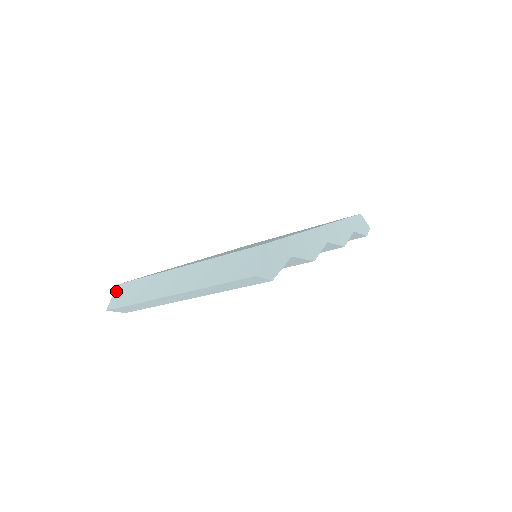
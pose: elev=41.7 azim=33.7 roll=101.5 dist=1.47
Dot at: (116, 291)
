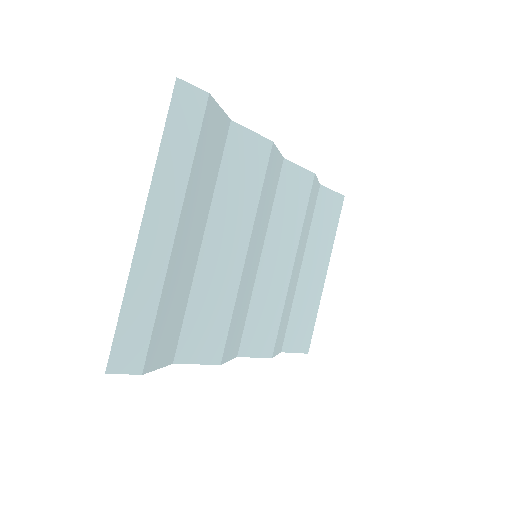
Dot at: occluded
